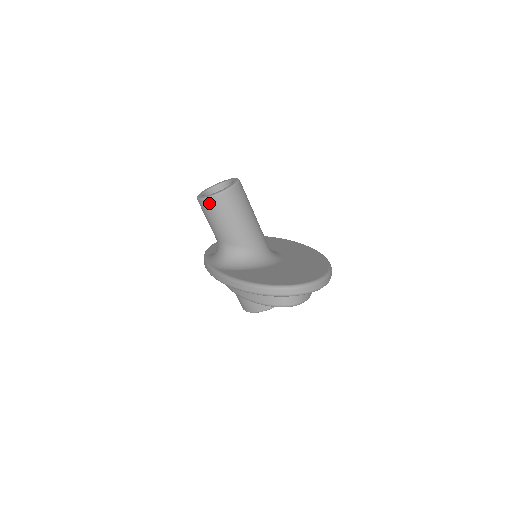
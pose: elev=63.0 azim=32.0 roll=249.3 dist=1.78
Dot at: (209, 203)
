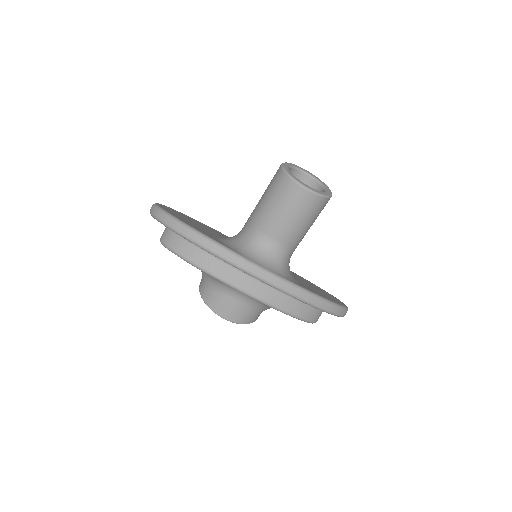
Dot at: (322, 203)
